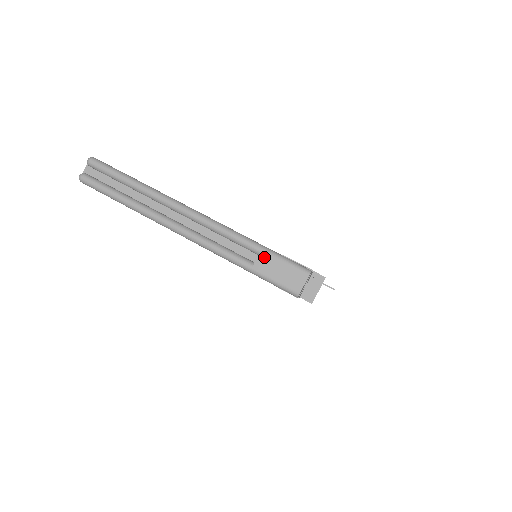
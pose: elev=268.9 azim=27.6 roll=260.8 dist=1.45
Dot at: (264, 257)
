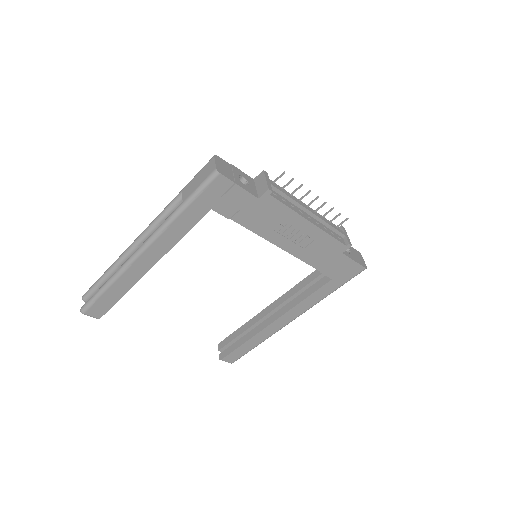
Dot at: (185, 190)
